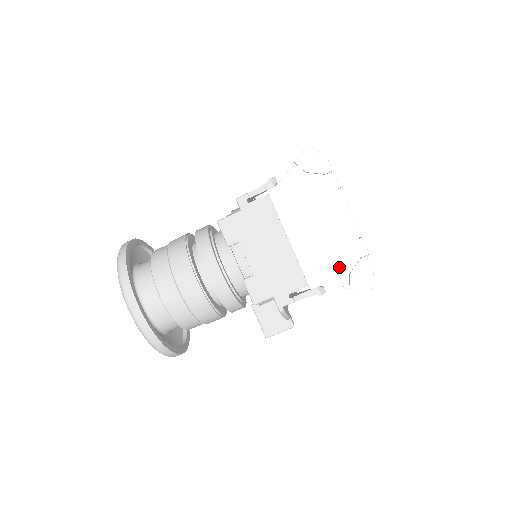
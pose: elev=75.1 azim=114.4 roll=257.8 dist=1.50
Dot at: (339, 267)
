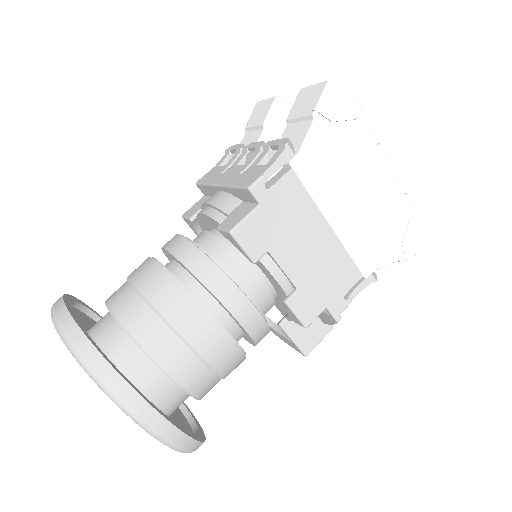
Dot at: (391, 239)
